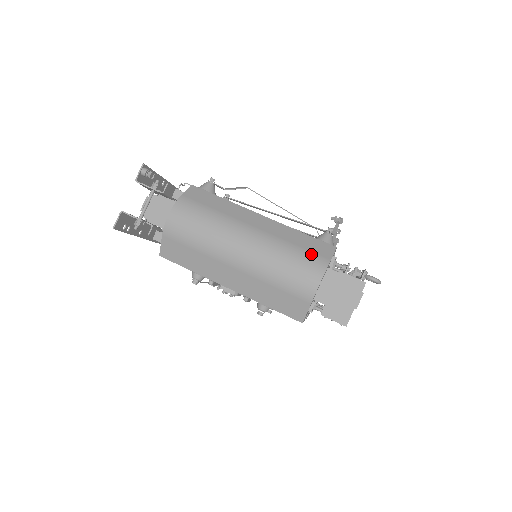
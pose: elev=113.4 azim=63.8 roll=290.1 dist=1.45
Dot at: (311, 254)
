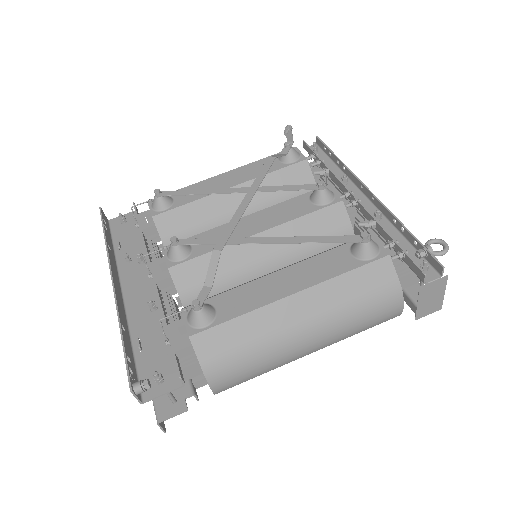
Dot at: (378, 293)
